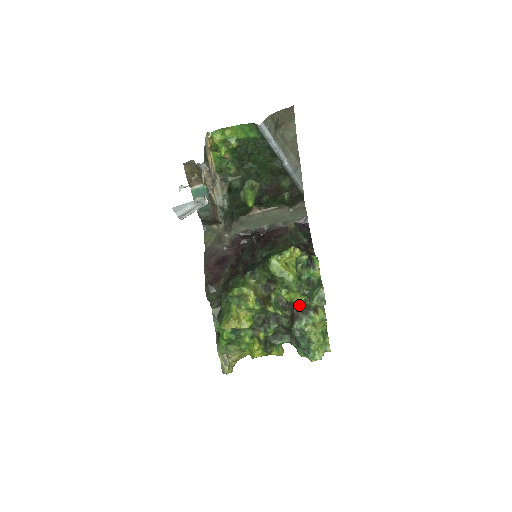
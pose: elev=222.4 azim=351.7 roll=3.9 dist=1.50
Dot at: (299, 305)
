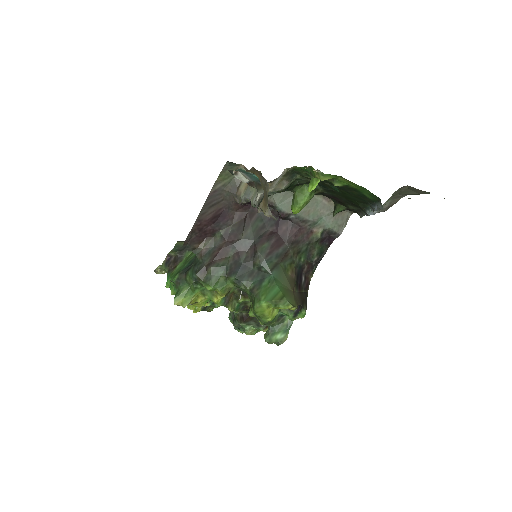
Dot at: occluded
